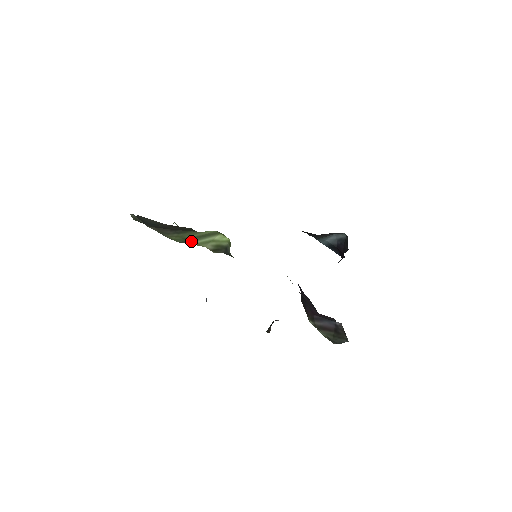
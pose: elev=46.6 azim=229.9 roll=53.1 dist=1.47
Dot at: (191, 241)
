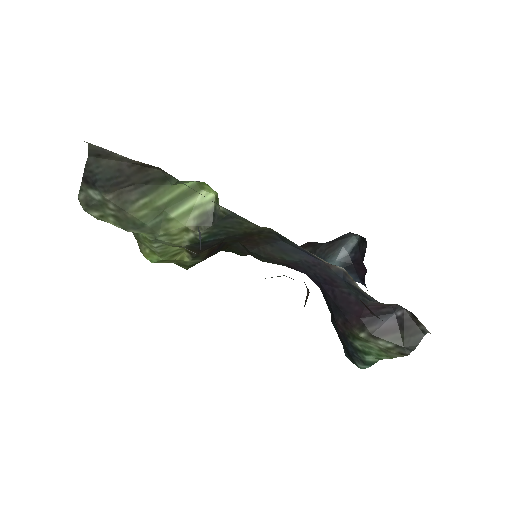
Dot at: (165, 218)
